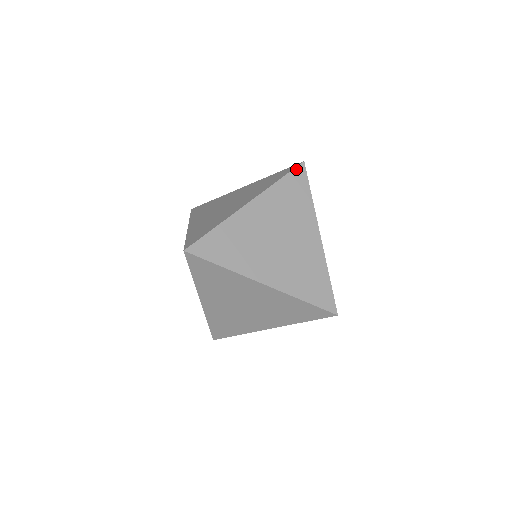
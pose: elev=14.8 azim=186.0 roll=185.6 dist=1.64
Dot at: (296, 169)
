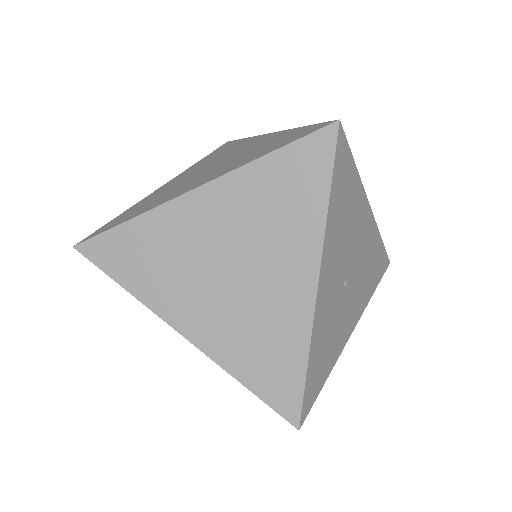
Dot at: (314, 135)
